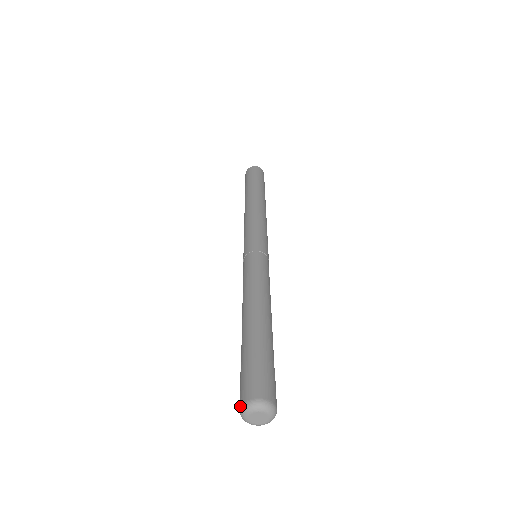
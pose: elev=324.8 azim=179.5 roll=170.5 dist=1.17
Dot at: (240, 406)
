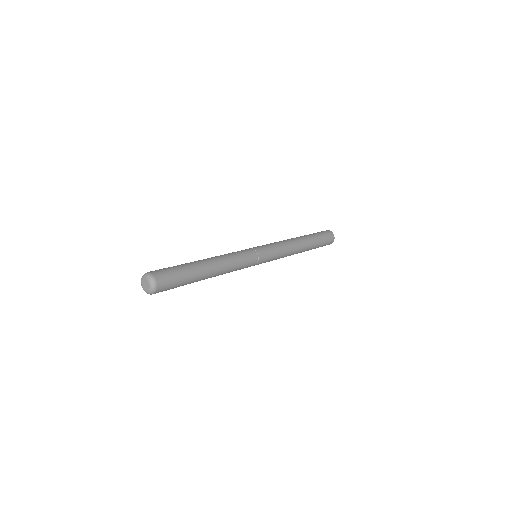
Dot at: occluded
